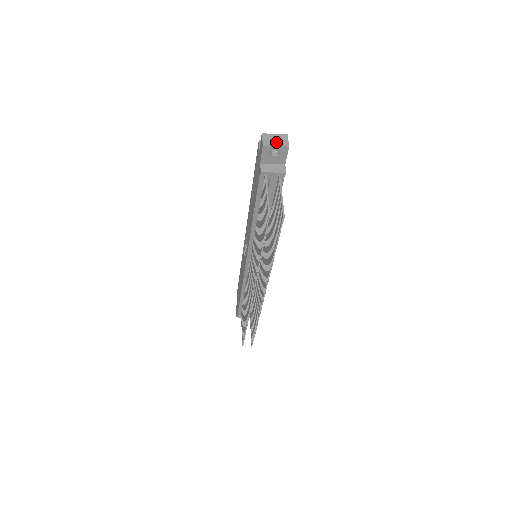
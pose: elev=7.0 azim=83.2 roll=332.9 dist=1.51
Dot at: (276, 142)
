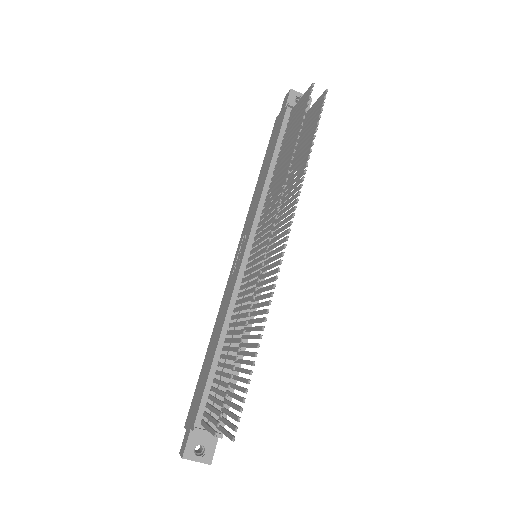
Dot at: (300, 96)
